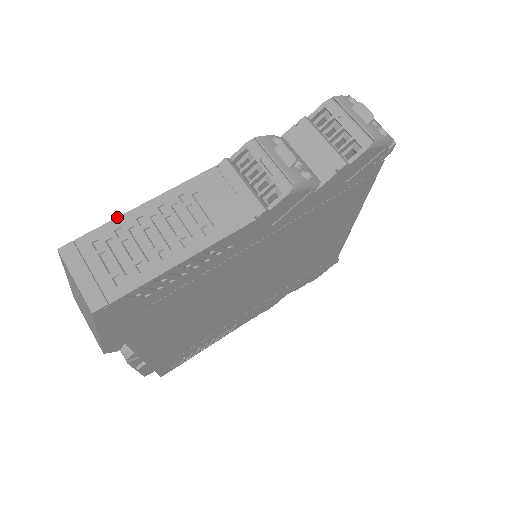
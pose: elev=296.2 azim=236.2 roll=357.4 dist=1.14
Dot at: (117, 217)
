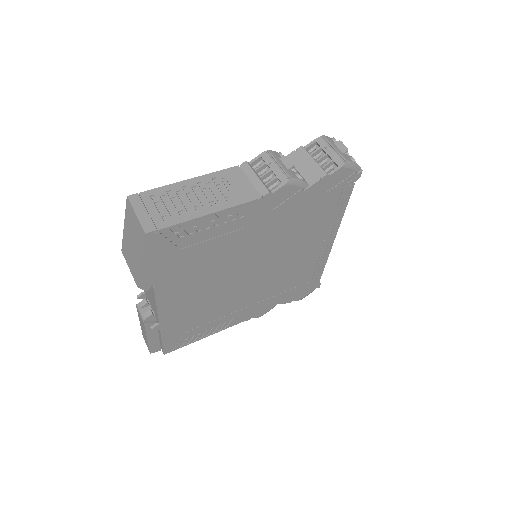
Dot at: (169, 184)
